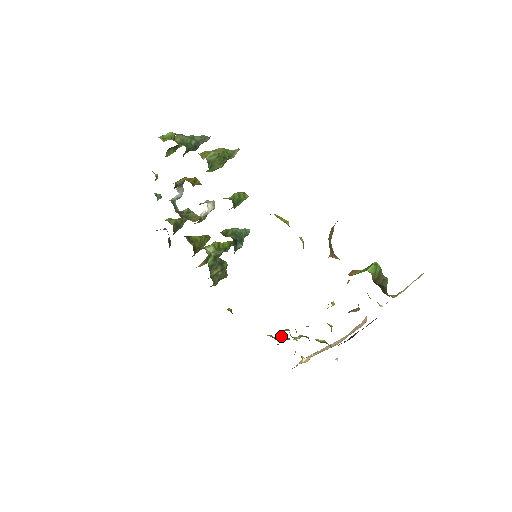
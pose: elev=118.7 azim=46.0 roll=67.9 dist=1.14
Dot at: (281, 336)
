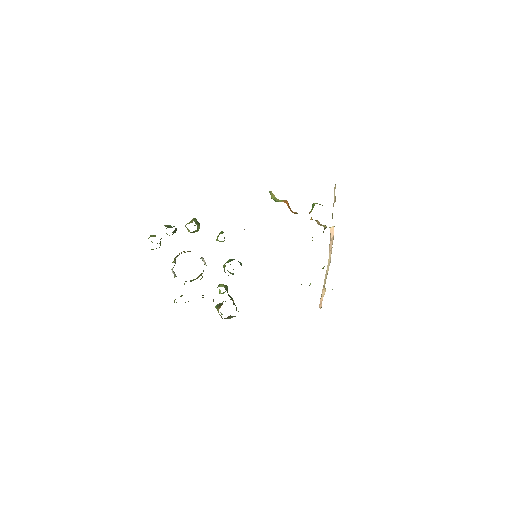
Dot at: occluded
